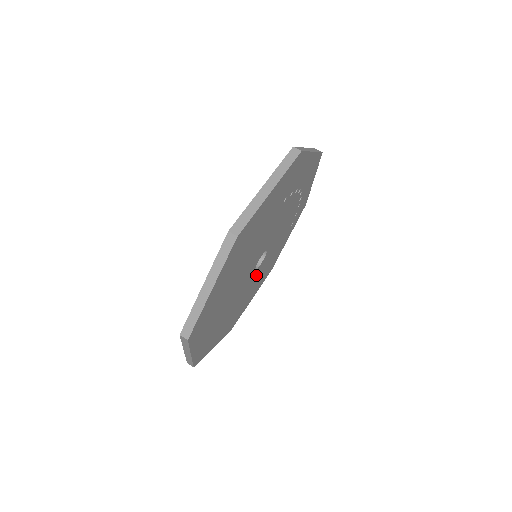
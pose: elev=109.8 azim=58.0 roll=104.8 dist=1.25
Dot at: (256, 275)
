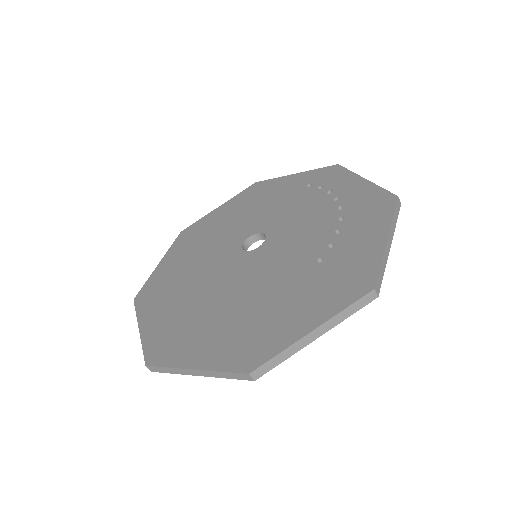
Dot at: occluded
